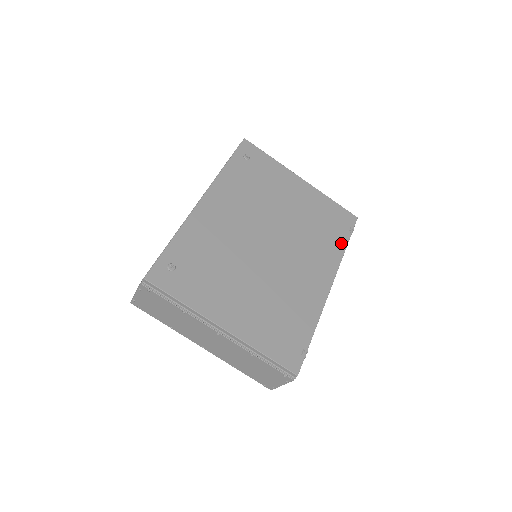
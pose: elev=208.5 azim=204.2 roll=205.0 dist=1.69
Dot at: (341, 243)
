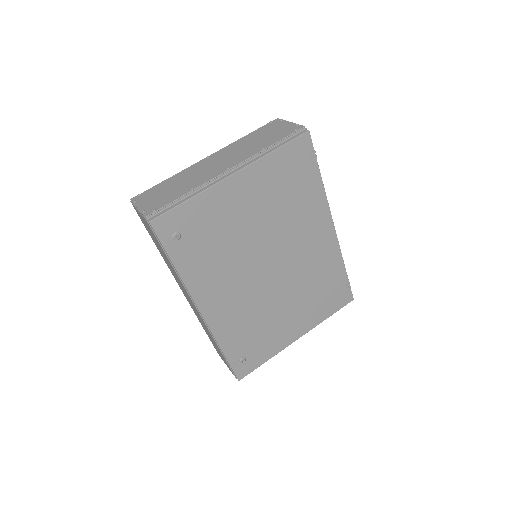
Dot at: (315, 182)
